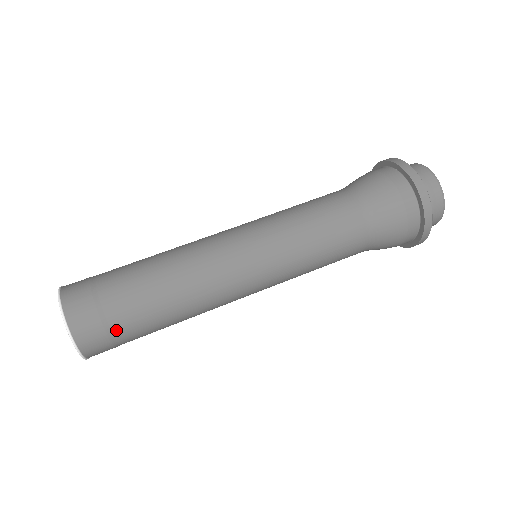
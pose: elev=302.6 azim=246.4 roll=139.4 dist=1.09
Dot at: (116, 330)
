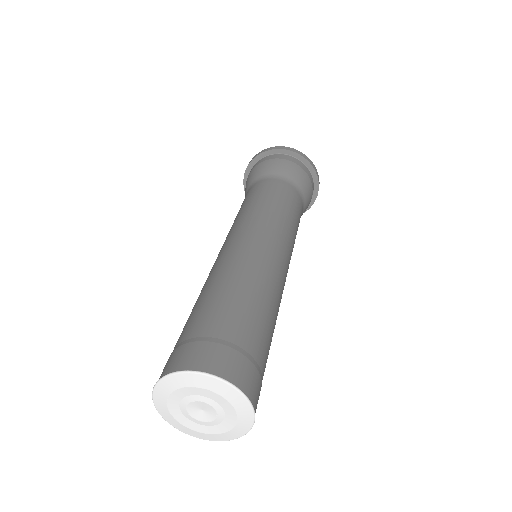
Dot at: (262, 369)
